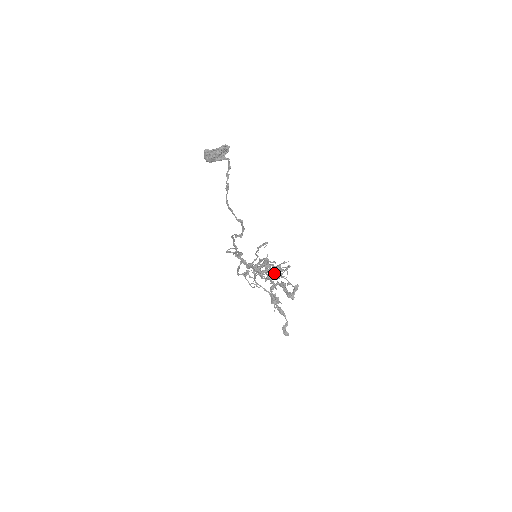
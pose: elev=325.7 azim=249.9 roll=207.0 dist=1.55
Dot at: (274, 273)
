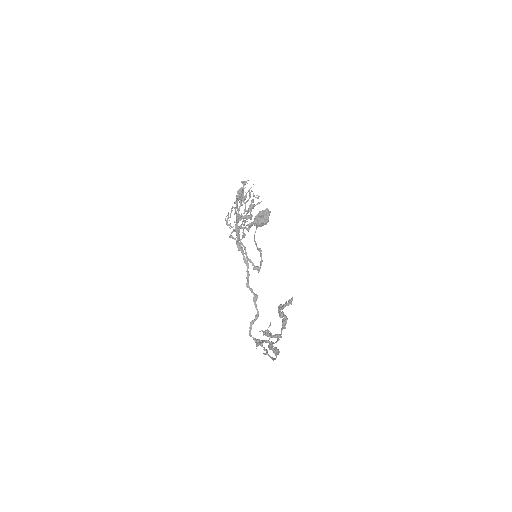
Dot at: (243, 197)
